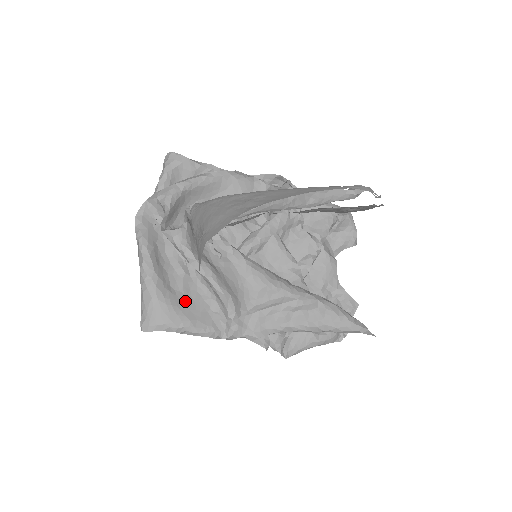
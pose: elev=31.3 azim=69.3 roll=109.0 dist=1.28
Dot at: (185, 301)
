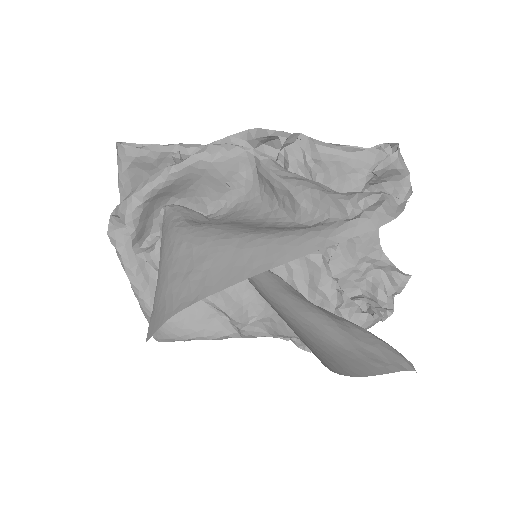
Dot at: (187, 312)
